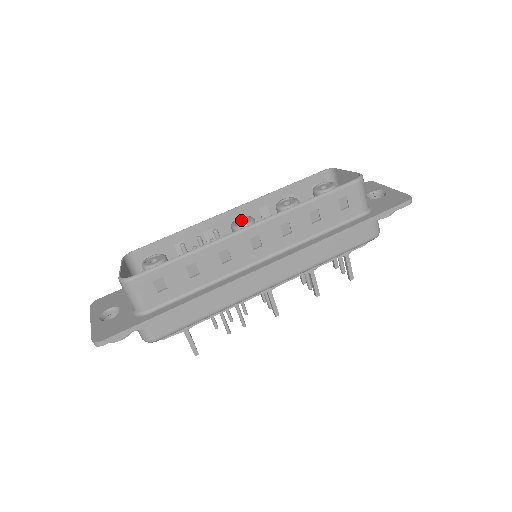
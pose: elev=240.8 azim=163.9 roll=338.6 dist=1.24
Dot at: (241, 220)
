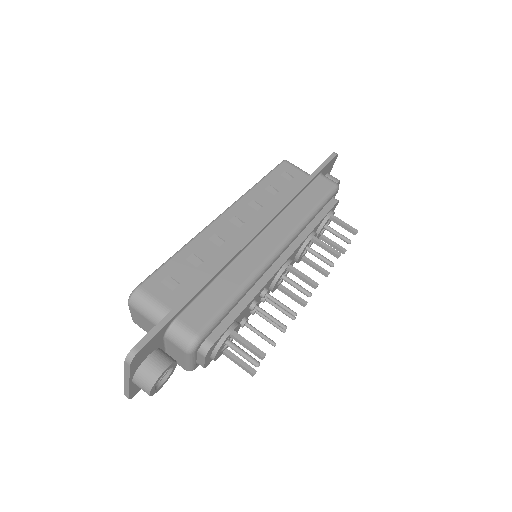
Dot at: occluded
